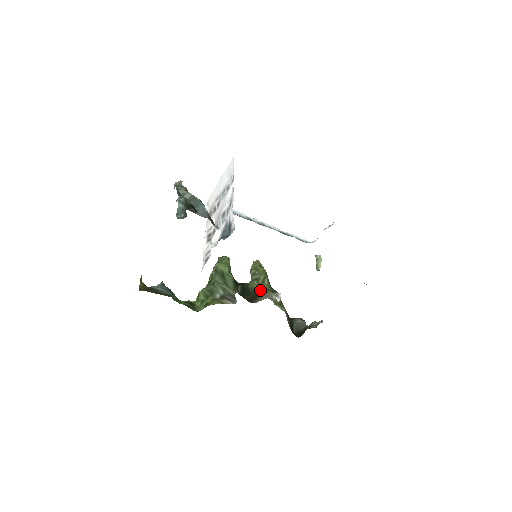
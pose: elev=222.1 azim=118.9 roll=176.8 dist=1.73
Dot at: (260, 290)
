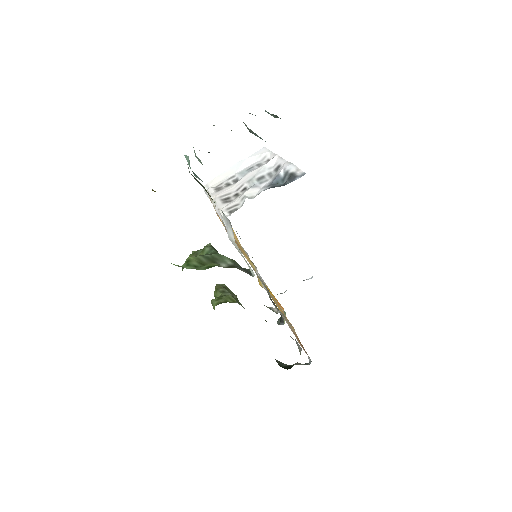
Dot at: occluded
